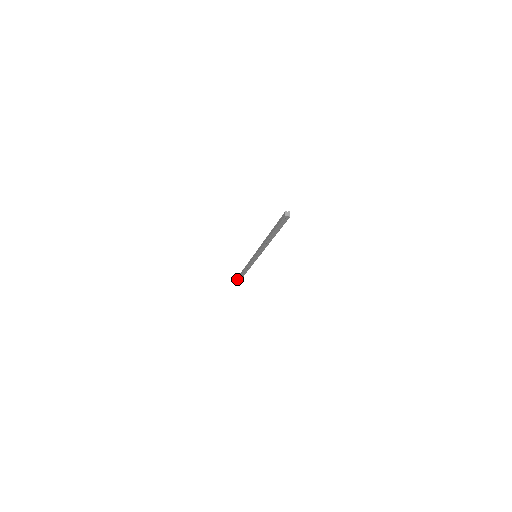
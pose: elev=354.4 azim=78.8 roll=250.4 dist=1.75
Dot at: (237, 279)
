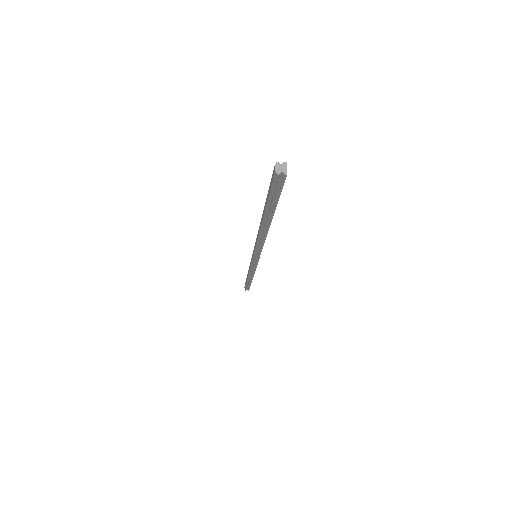
Dot at: occluded
